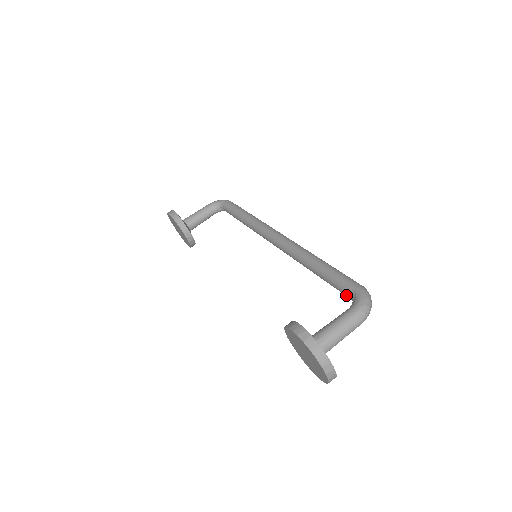
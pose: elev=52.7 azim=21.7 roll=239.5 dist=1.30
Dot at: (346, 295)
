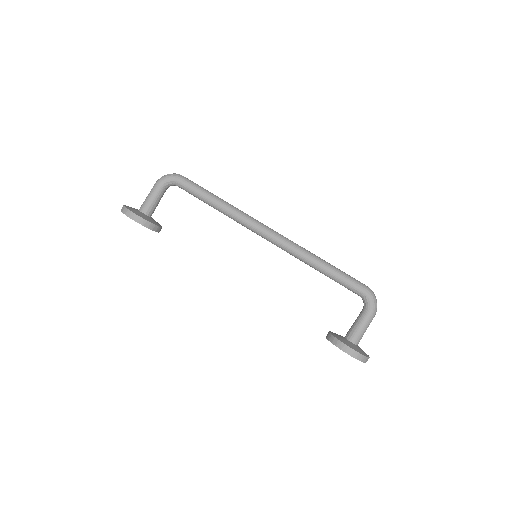
Dot at: occluded
